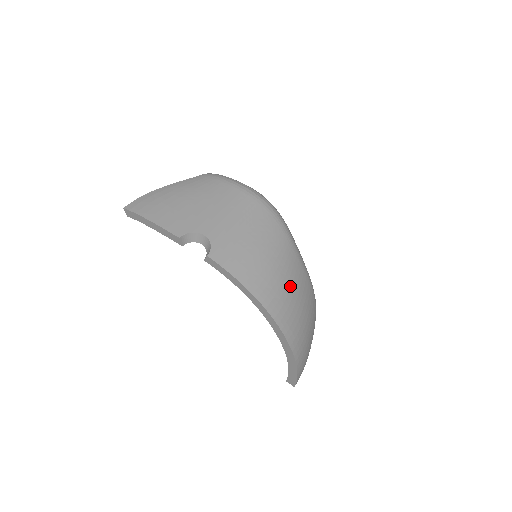
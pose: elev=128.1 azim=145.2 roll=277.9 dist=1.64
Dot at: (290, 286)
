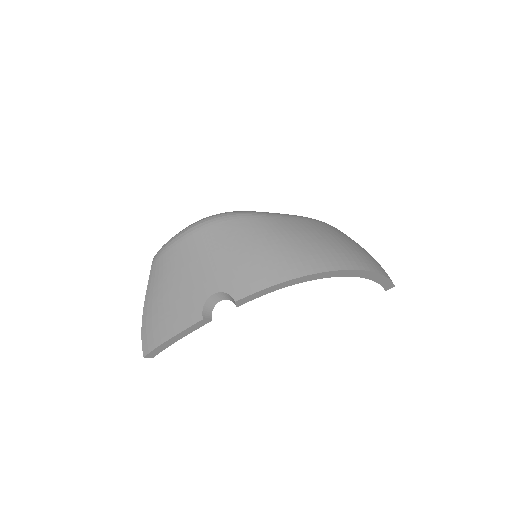
Dot at: (304, 239)
